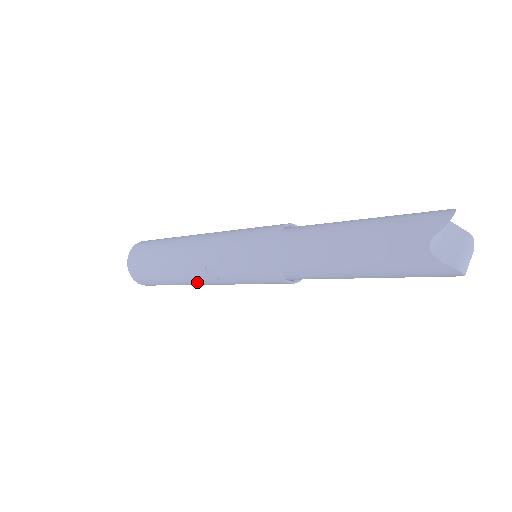
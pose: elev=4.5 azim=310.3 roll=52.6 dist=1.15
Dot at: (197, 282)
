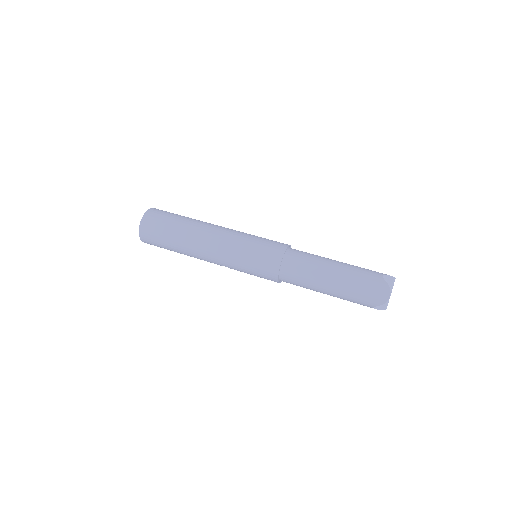
Dot at: occluded
